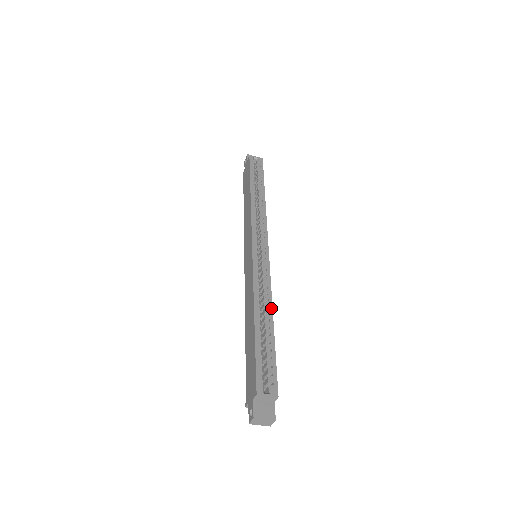
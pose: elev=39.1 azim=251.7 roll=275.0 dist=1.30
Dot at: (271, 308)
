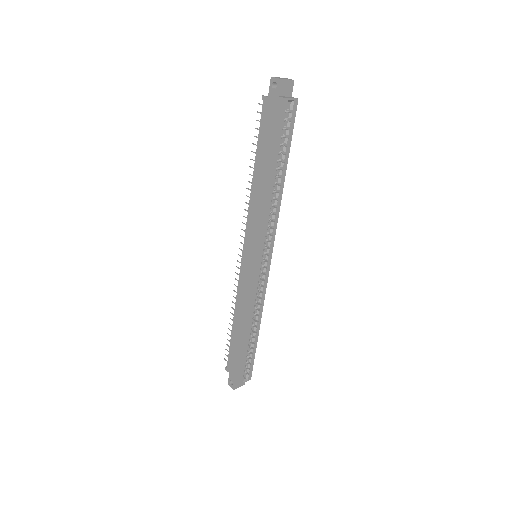
Dot at: (260, 321)
